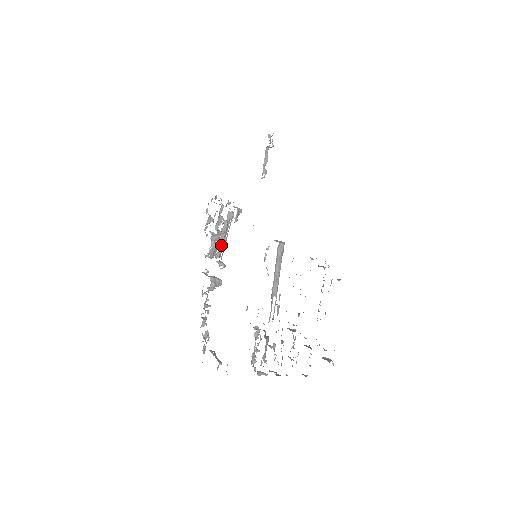
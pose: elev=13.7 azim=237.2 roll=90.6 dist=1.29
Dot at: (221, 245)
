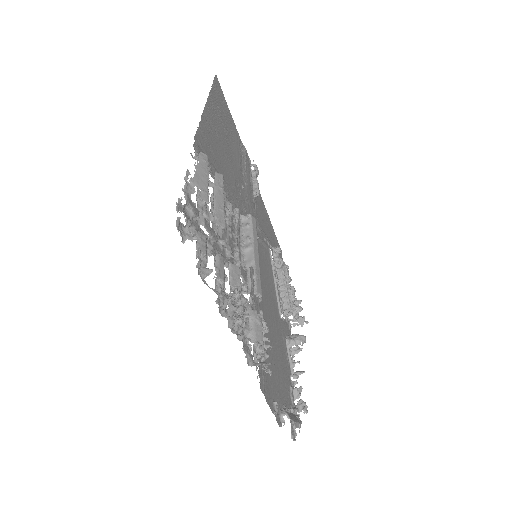
Dot at: (285, 296)
